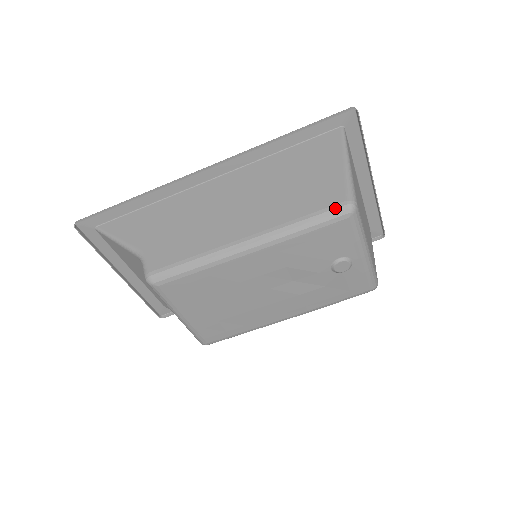
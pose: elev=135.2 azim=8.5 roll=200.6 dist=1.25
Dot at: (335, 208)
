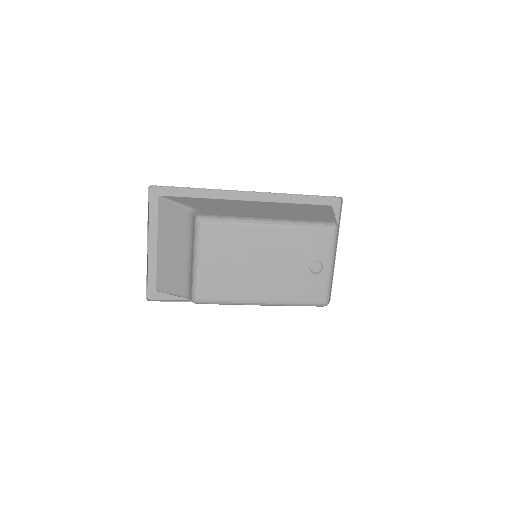
Dot at: (327, 222)
